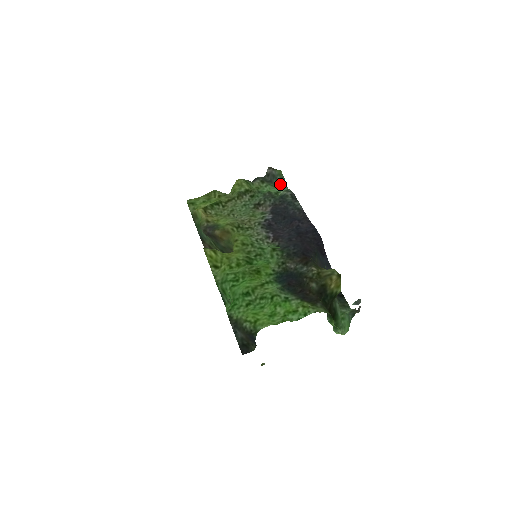
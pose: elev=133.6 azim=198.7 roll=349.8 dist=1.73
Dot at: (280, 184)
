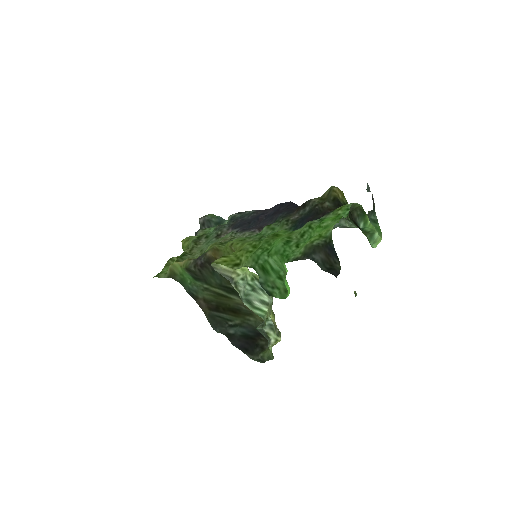
Dot at: (219, 223)
